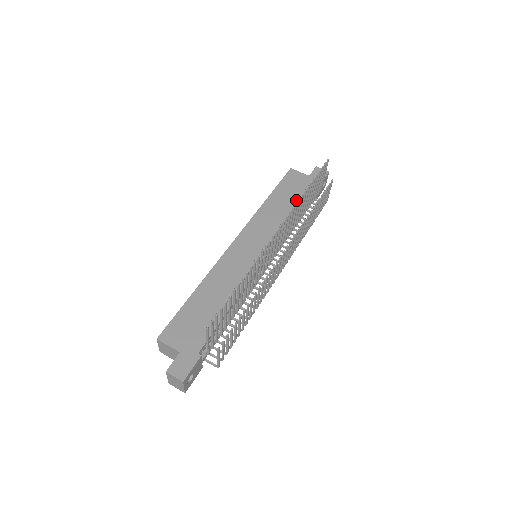
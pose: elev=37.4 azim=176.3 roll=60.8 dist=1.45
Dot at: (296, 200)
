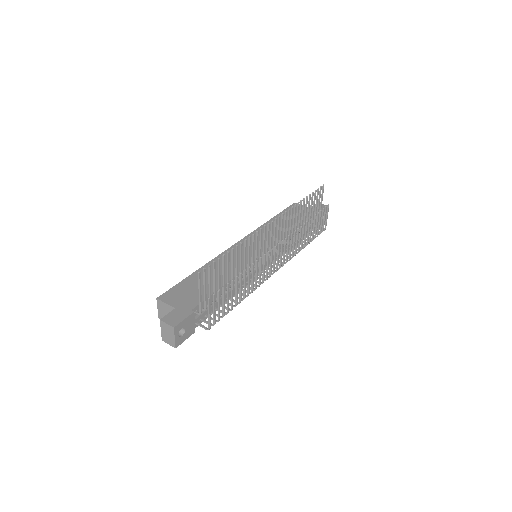
Dot at: occluded
